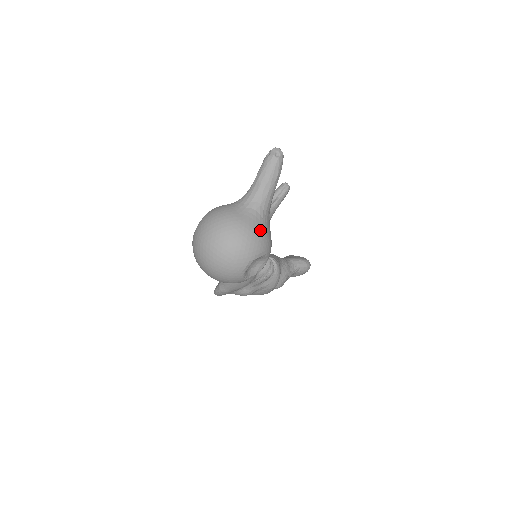
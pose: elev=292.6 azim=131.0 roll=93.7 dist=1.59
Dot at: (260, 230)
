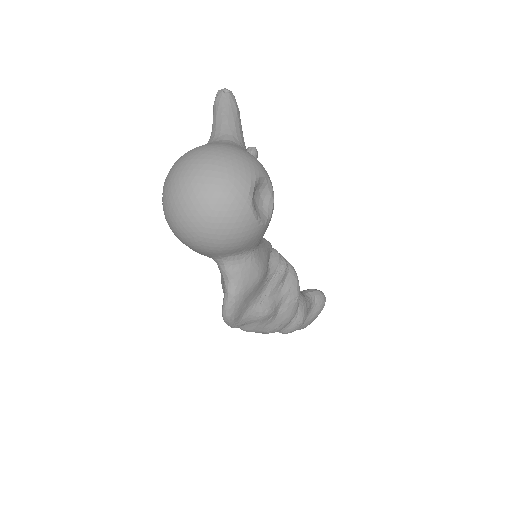
Dot at: (246, 151)
